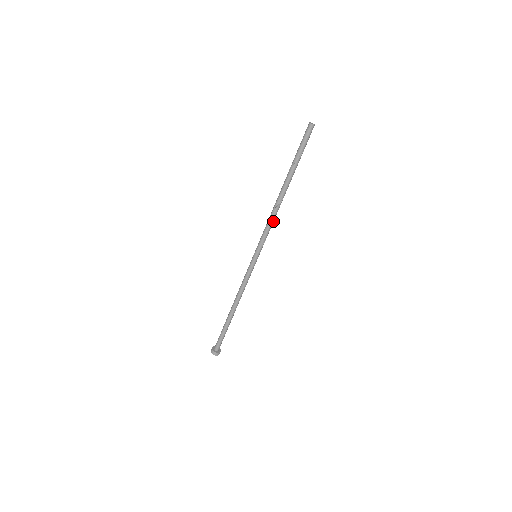
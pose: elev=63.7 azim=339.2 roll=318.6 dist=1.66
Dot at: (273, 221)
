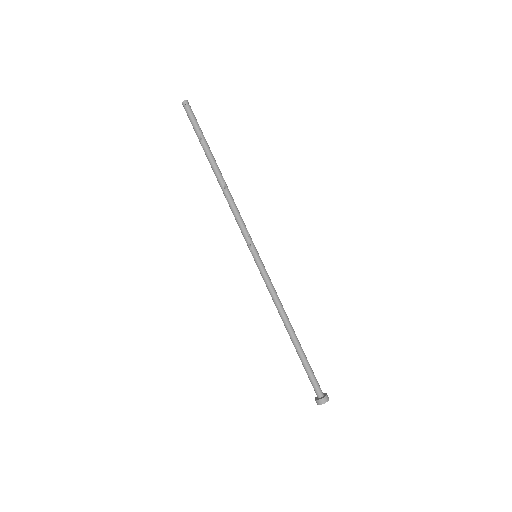
Dot at: (236, 209)
